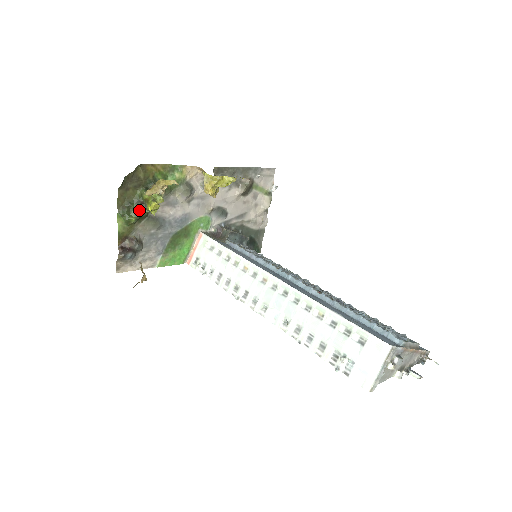
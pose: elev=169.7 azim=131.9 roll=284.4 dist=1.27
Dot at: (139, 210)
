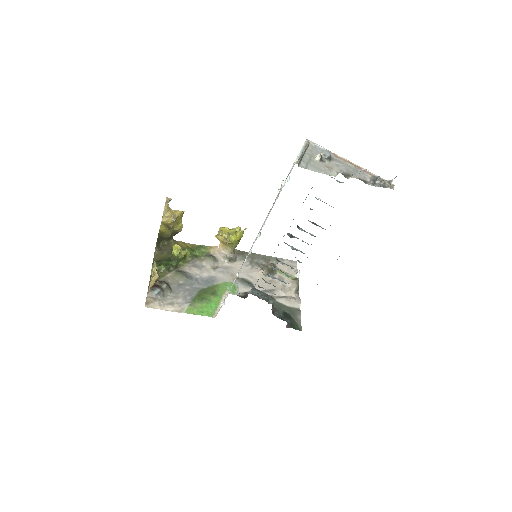
Dot at: (169, 263)
